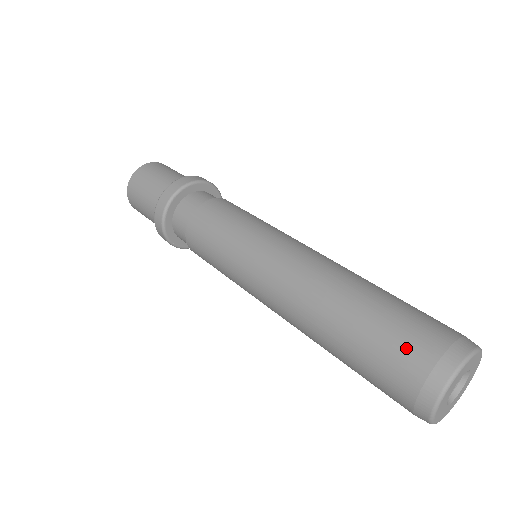
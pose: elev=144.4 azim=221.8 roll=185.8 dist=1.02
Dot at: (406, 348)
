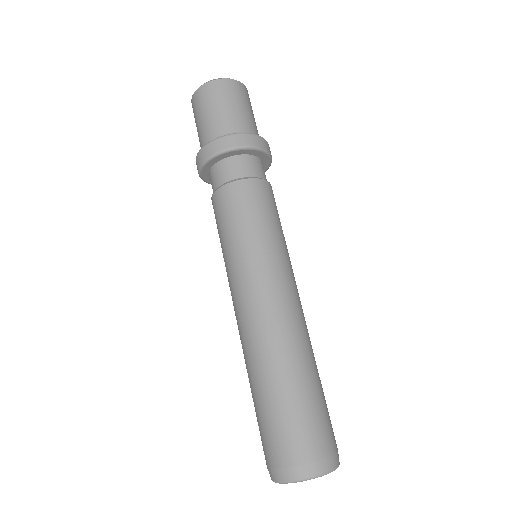
Dot at: occluded
